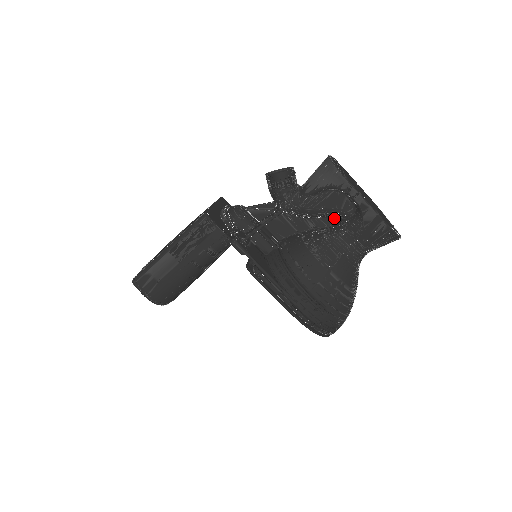
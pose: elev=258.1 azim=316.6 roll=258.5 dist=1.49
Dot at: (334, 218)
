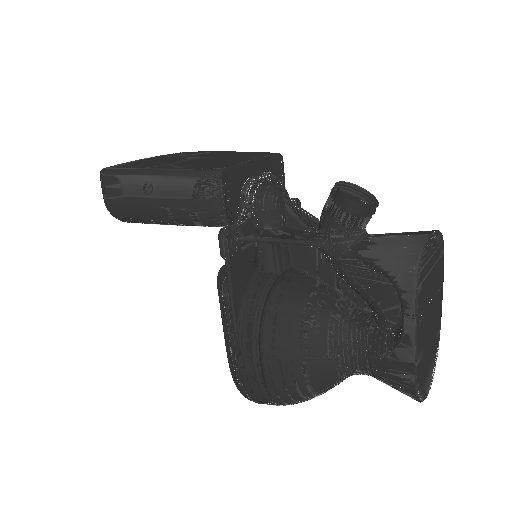
Dot at: occluded
